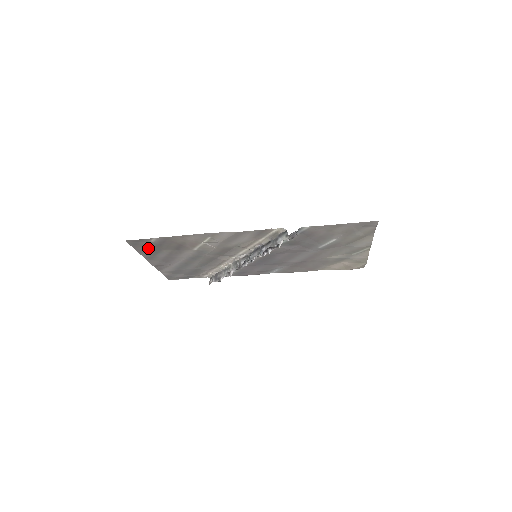
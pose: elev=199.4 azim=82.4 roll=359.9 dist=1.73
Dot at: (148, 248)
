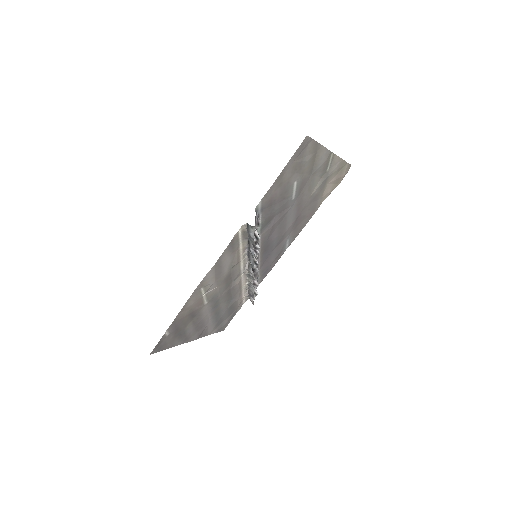
Dot at: (173, 339)
